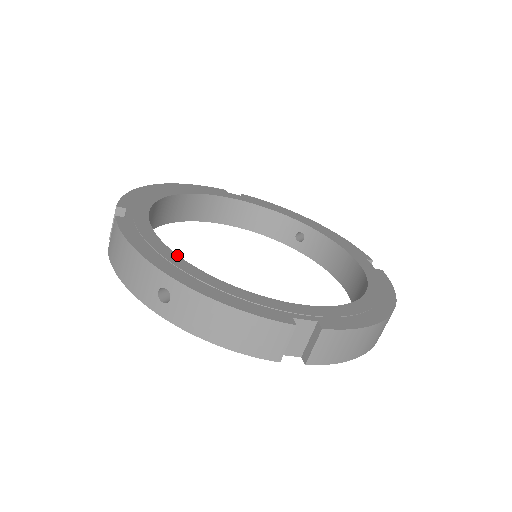
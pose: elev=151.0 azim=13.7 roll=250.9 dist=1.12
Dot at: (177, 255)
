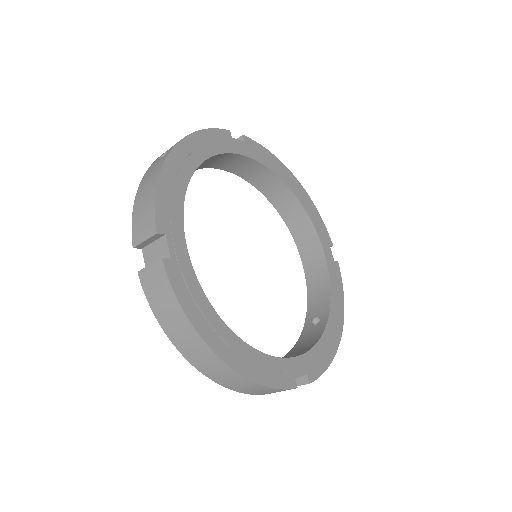
Dot at: (203, 161)
